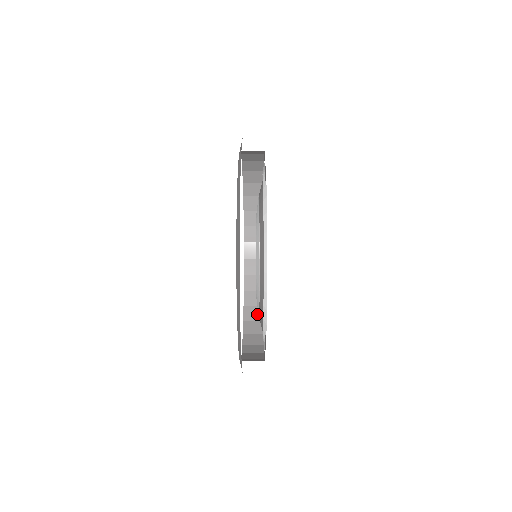
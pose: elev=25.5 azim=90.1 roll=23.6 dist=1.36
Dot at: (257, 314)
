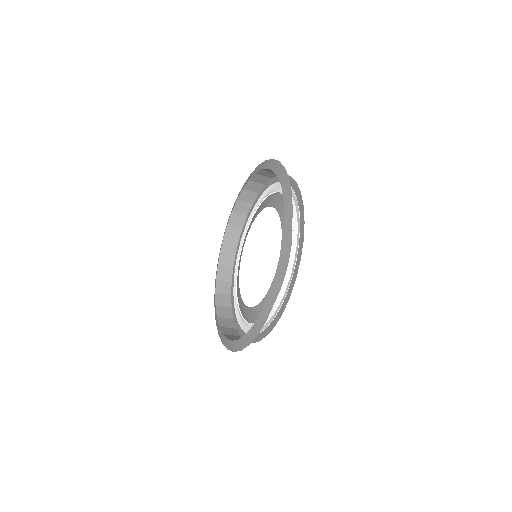
Dot at: (230, 323)
